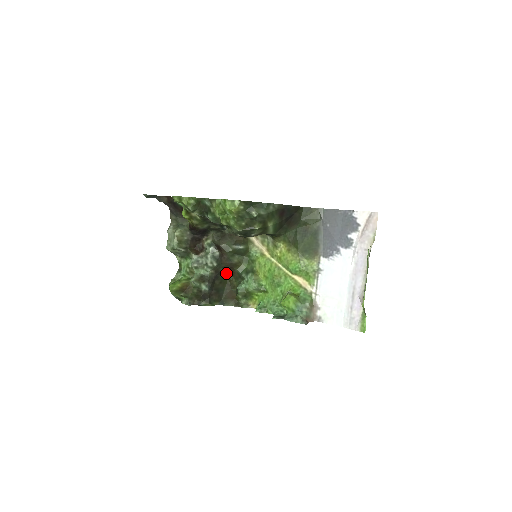
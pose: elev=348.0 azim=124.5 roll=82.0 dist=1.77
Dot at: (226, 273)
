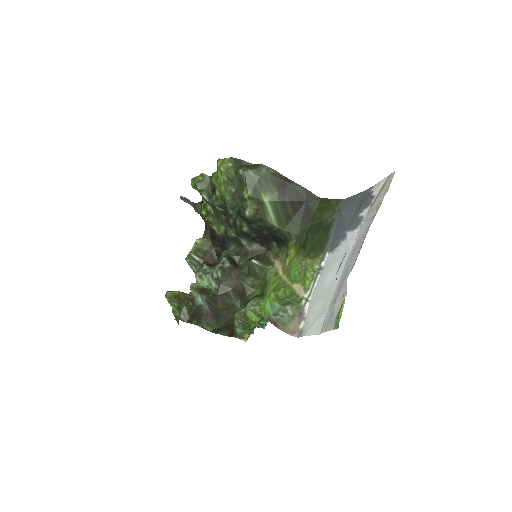
Dot at: (238, 303)
